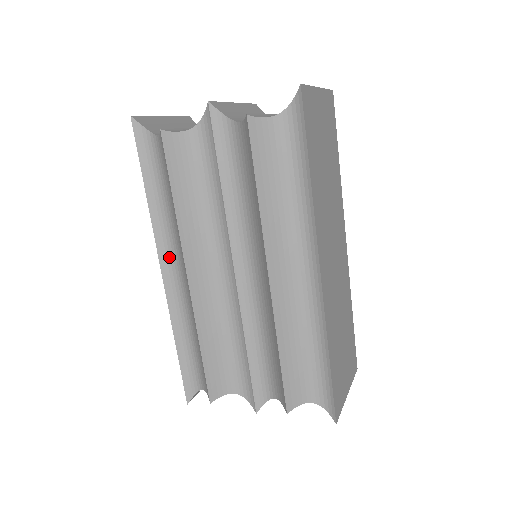
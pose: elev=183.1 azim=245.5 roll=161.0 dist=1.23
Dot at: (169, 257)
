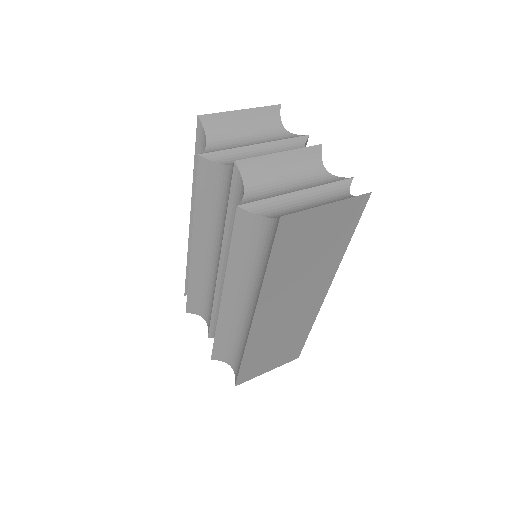
Dot at: occluded
